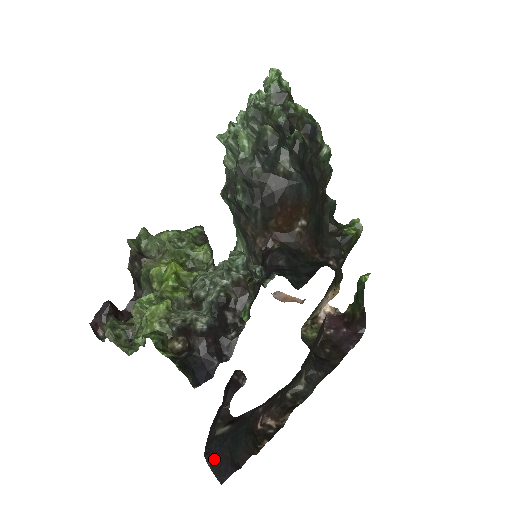
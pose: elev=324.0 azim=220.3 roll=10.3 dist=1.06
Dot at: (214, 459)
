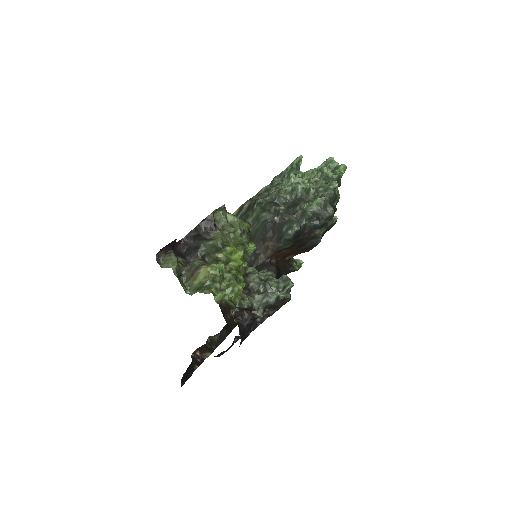
Dot at: (185, 372)
